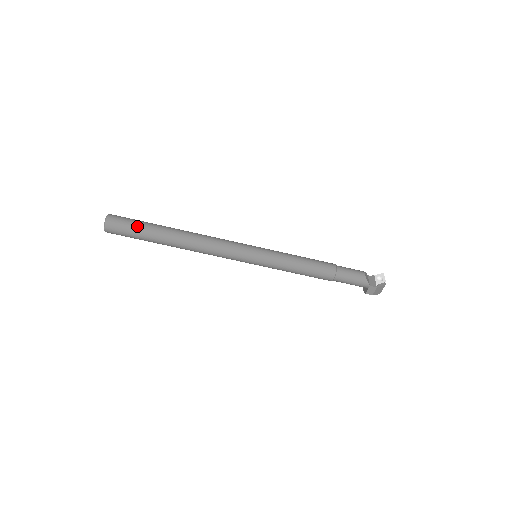
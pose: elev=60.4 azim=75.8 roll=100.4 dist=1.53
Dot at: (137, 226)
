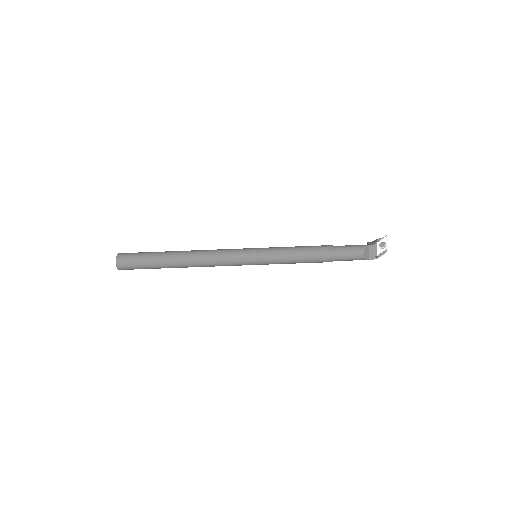
Dot at: (144, 267)
